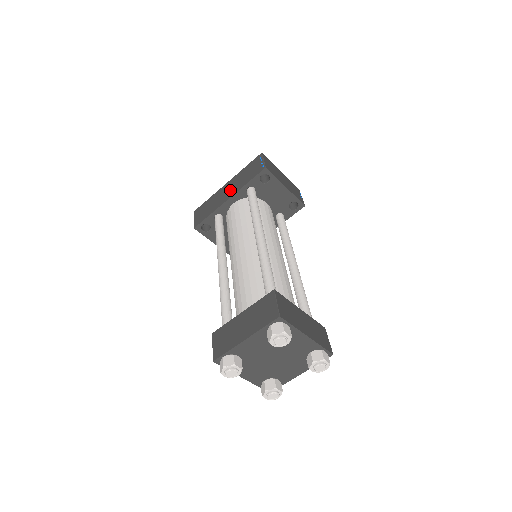
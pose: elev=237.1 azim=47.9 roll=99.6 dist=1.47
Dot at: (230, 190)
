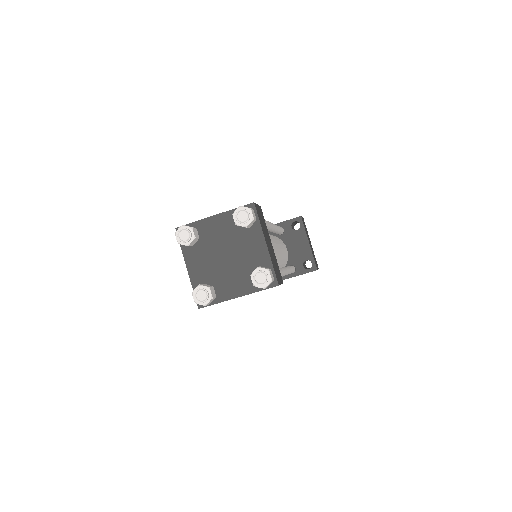
Dot at: occluded
